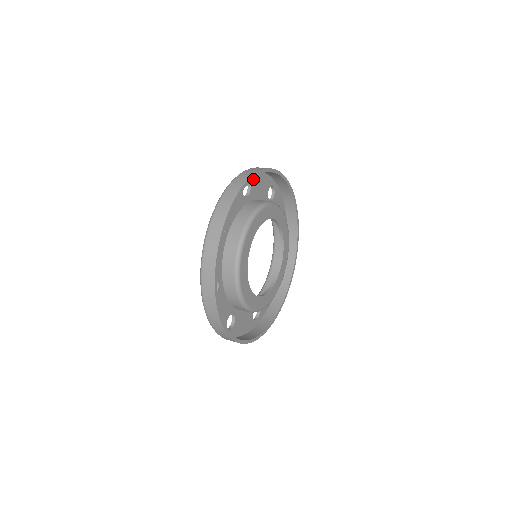
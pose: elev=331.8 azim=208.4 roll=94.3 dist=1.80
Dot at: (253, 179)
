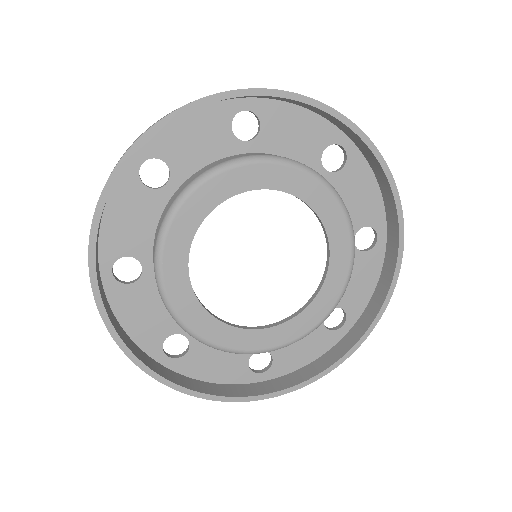
Dot at: (271, 114)
